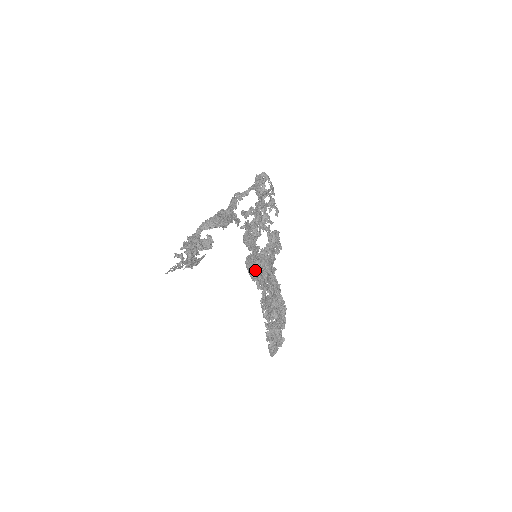
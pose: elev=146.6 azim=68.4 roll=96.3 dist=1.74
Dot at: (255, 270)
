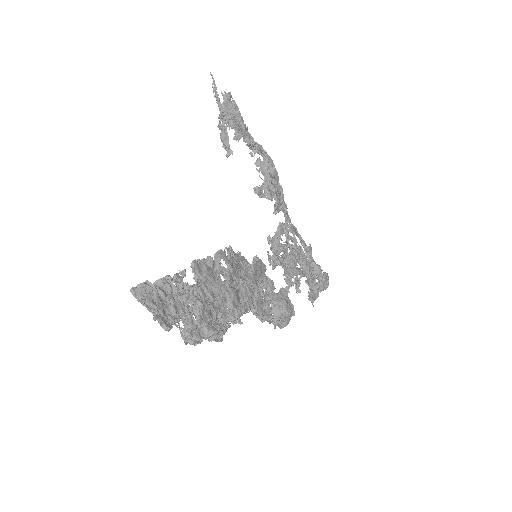
Dot at: occluded
